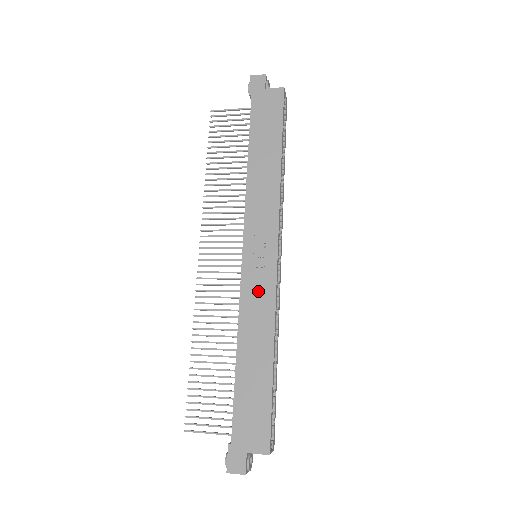
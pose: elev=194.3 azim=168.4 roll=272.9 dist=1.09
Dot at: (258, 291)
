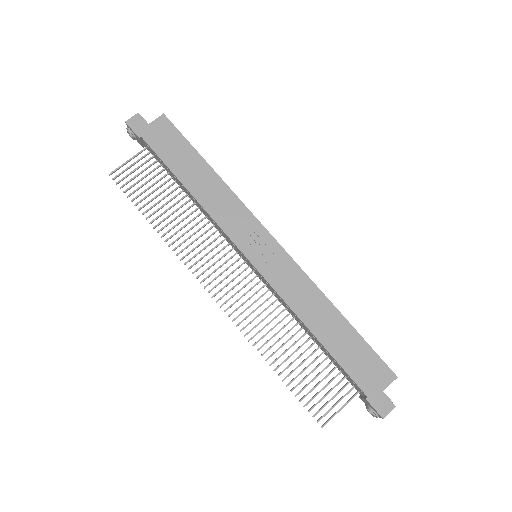
Dot at: (286, 277)
